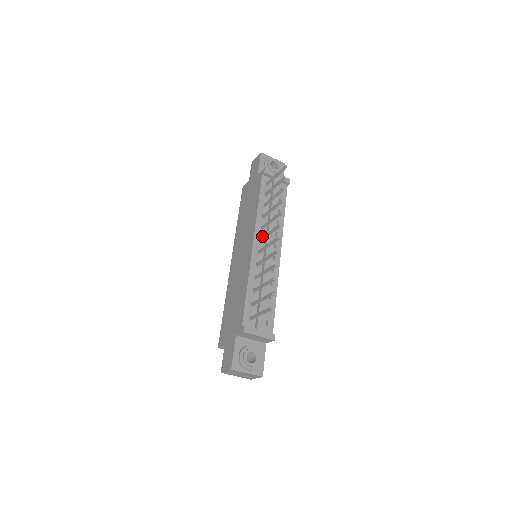
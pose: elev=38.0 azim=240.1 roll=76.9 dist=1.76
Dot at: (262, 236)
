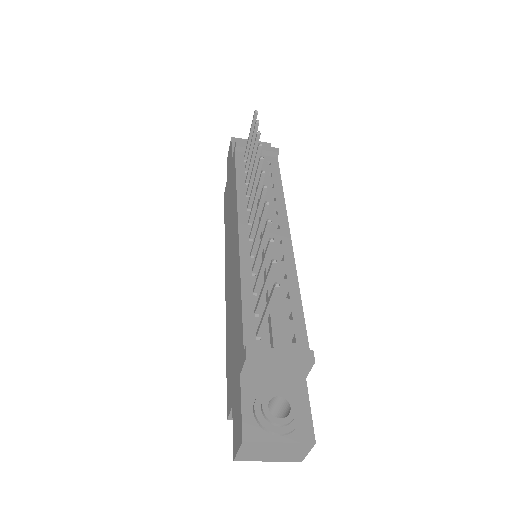
Dot at: occluded
